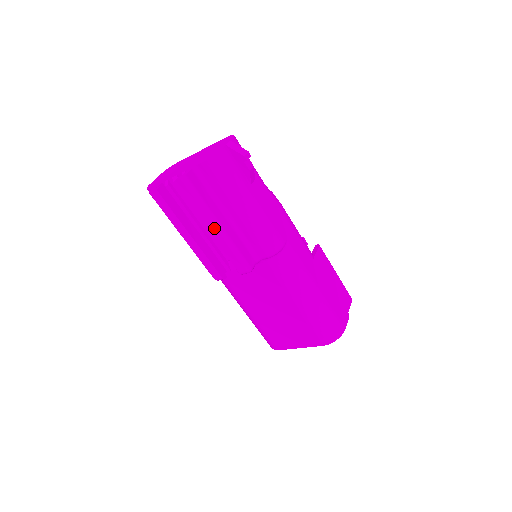
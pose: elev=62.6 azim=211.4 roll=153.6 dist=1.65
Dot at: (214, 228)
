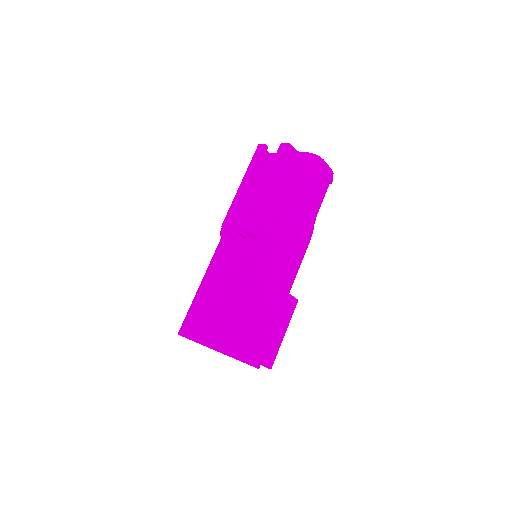
Dot at: (268, 185)
